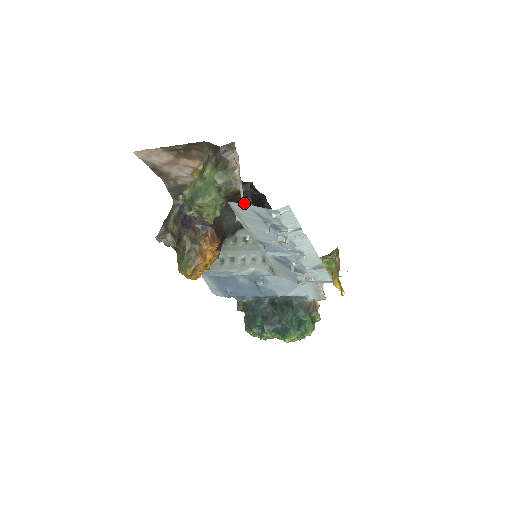
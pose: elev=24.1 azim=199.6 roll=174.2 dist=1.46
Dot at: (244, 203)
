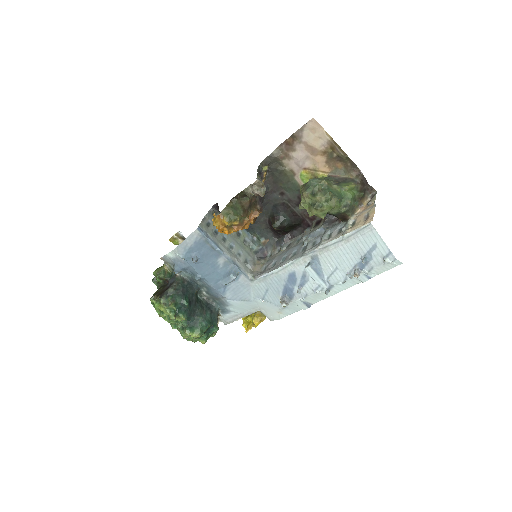
Dot at: (289, 216)
